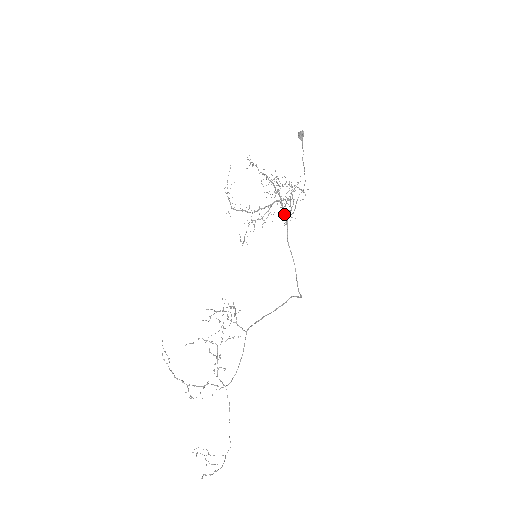
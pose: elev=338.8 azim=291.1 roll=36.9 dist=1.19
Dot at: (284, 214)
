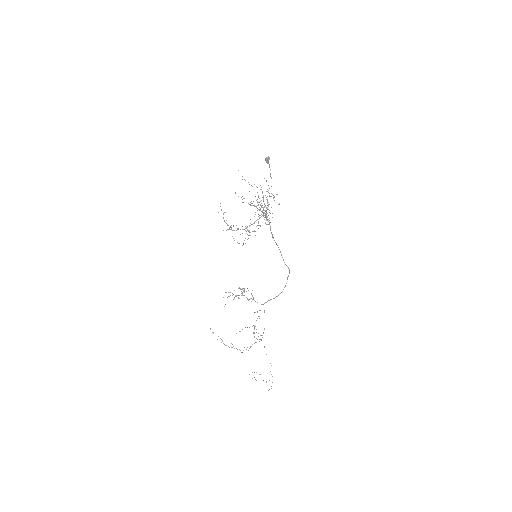
Dot at: (268, 221)
